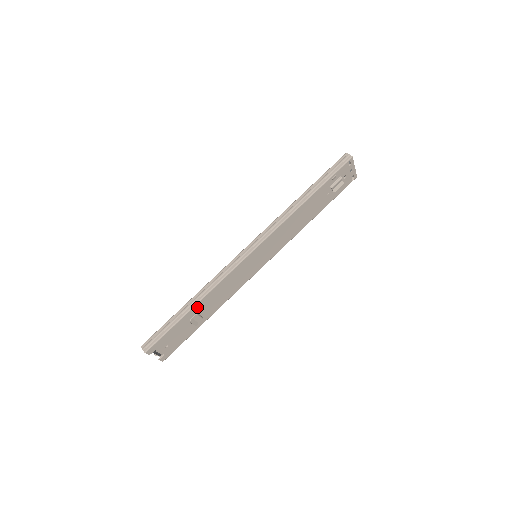
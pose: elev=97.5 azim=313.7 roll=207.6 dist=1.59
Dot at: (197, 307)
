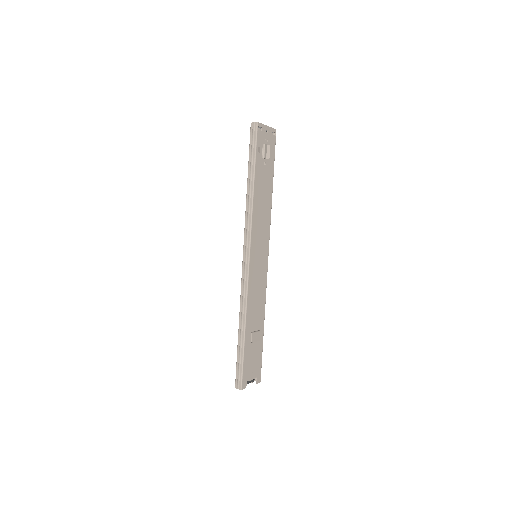
Dot at: (248, 329)
